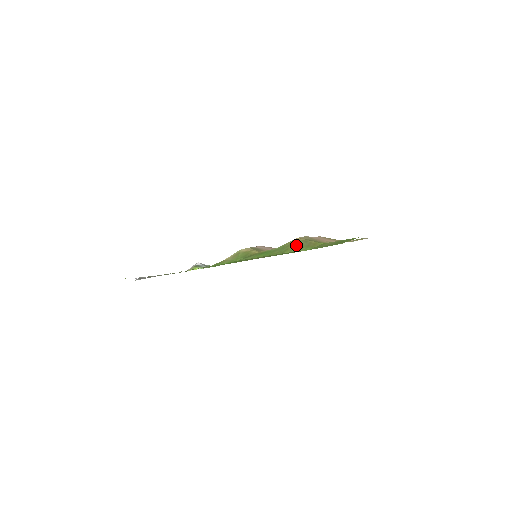
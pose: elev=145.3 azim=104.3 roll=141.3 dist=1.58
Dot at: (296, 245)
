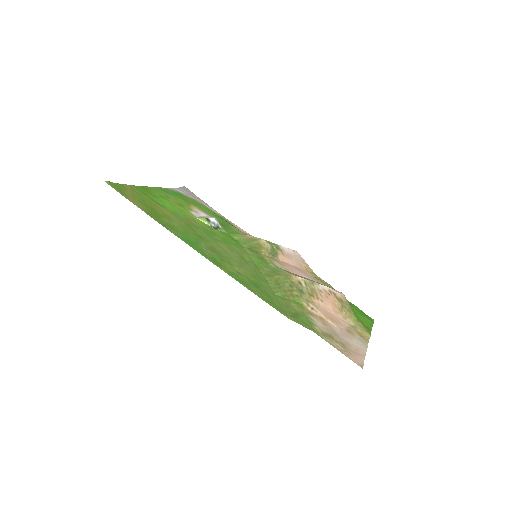
Dot at: (281, 280)
